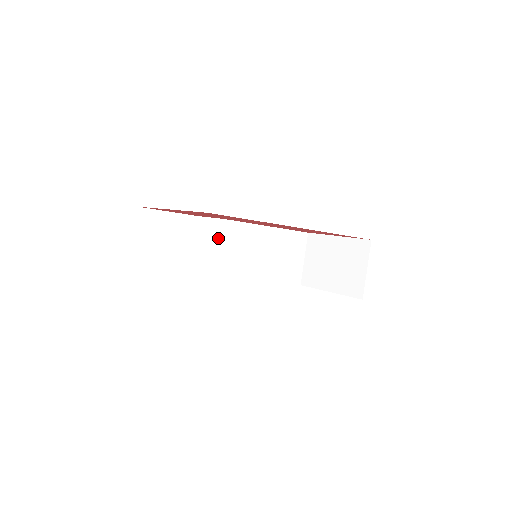
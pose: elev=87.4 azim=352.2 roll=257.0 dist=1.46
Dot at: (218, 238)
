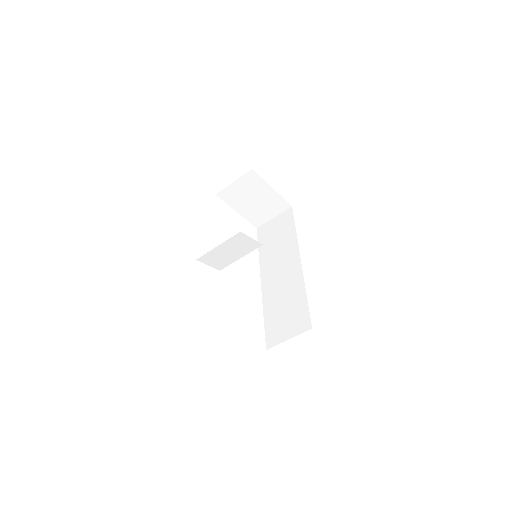
Dot at: (247, 252)
